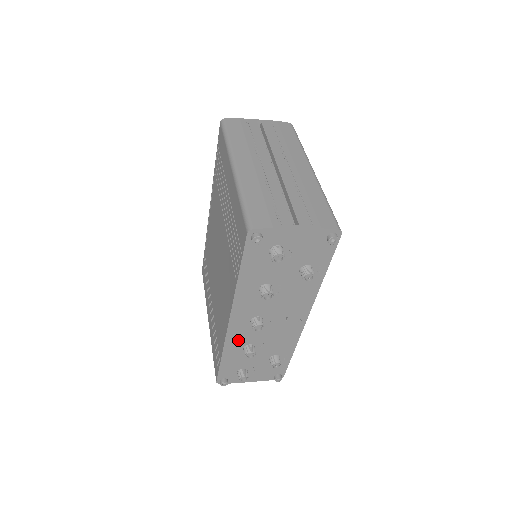
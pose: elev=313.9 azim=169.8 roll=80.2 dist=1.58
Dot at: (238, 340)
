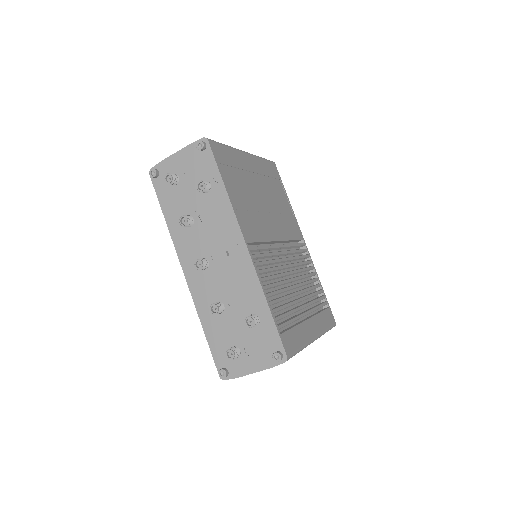
Dot at: (204, 298)
